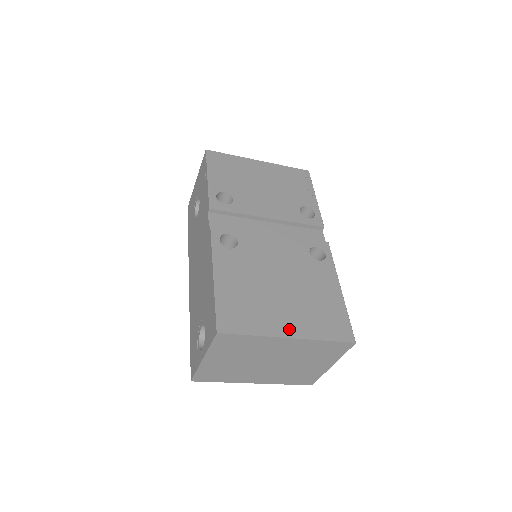
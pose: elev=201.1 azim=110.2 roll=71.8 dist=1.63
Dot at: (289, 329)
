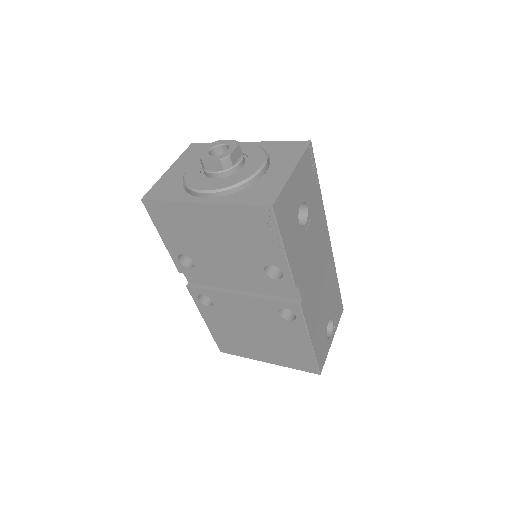
Dot at: (266, 359)
